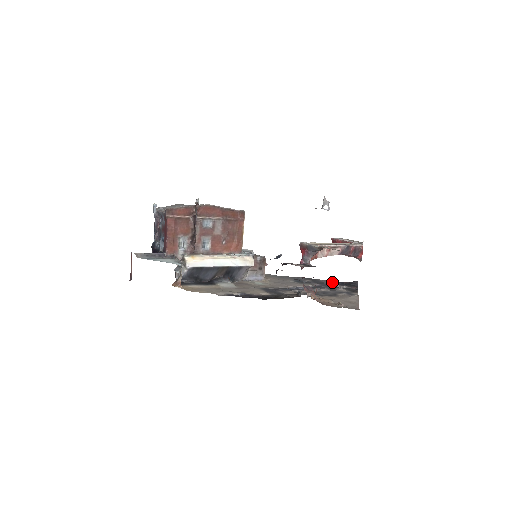
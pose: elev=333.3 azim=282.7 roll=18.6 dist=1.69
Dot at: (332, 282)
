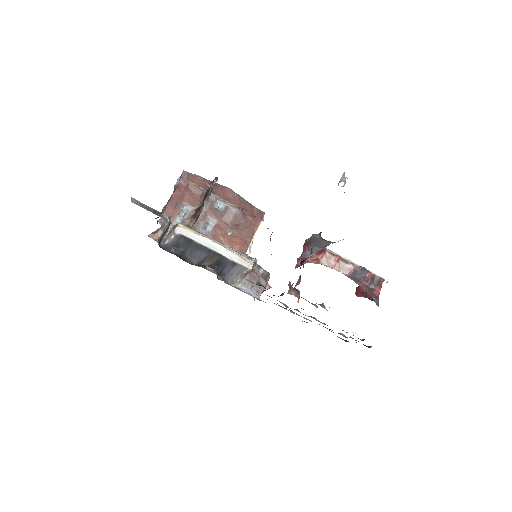
Dot at: occluded
